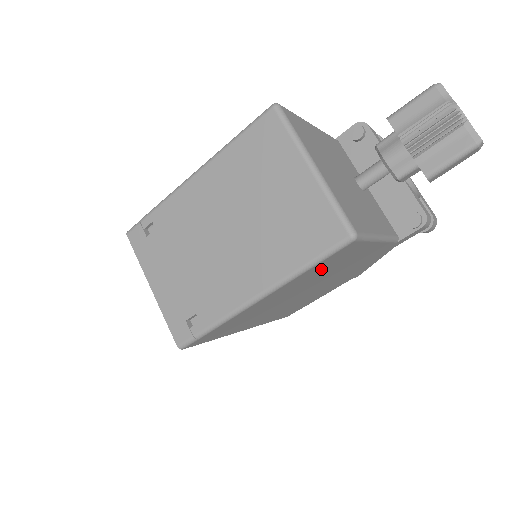
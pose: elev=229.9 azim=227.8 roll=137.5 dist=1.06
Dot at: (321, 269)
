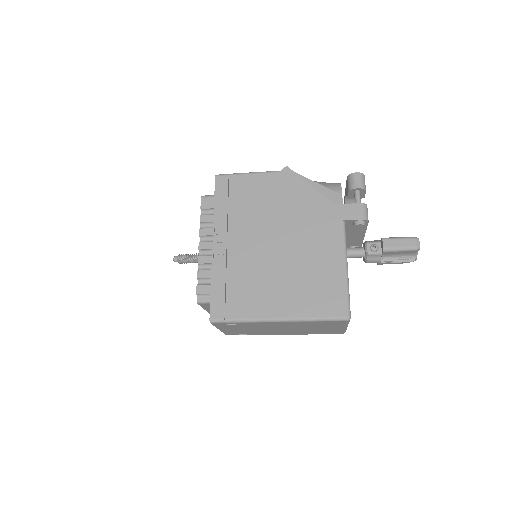
Dot at: occluded
